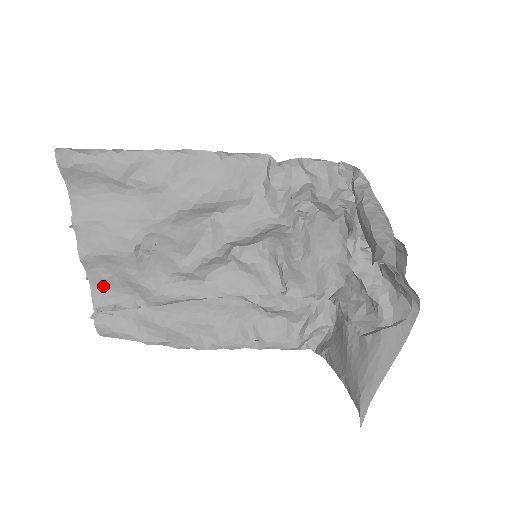
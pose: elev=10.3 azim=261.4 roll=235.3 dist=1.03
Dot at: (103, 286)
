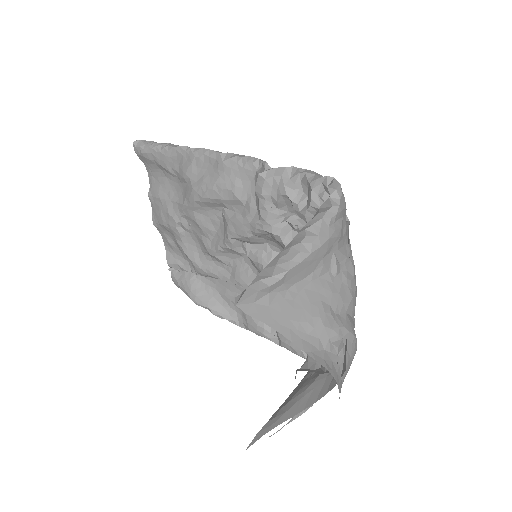
Dot at: (171, 248)
